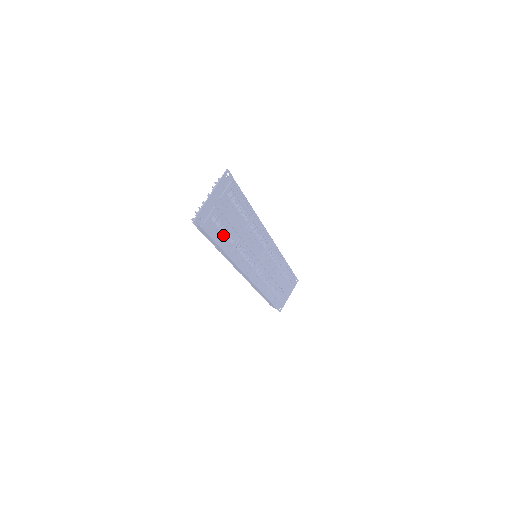
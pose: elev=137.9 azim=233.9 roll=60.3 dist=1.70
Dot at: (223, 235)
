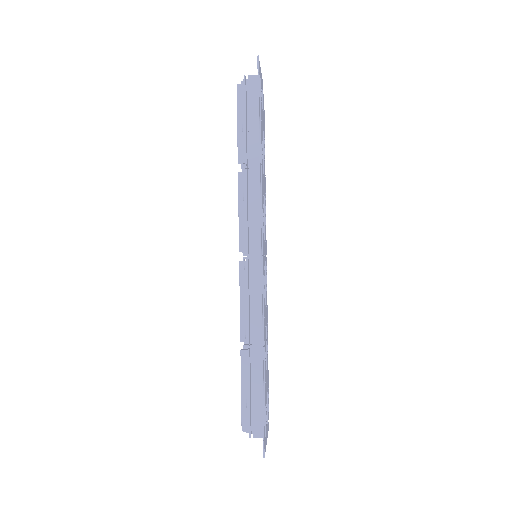
Dot at: (261, 128)
